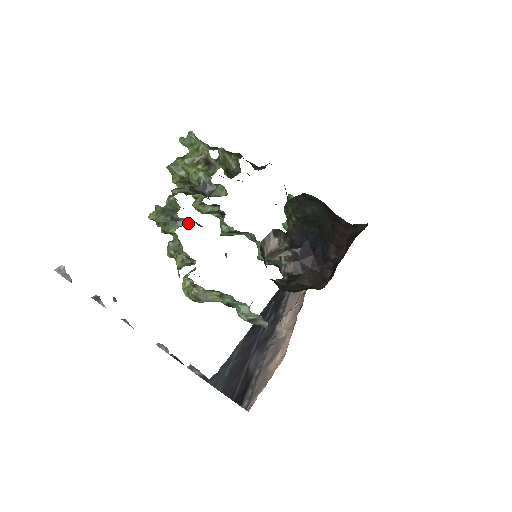
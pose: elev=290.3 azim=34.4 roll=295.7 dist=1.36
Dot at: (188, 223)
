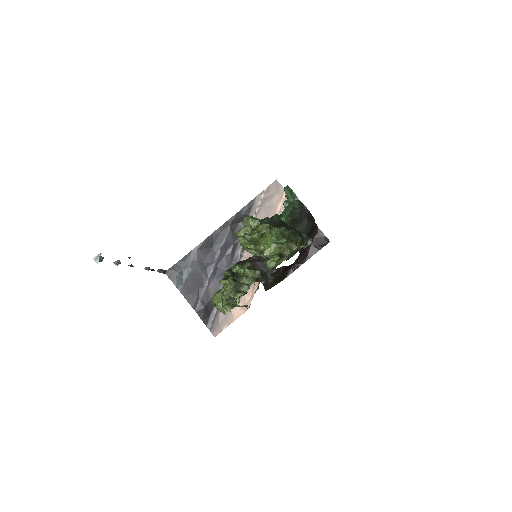
Dot at: (247, 292)
